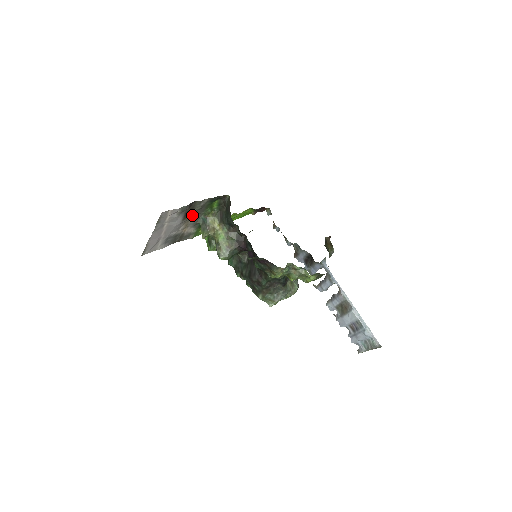
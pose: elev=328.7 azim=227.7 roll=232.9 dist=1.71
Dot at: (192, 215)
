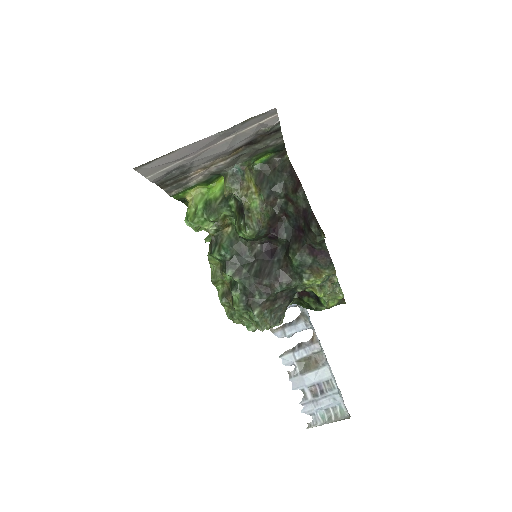
Dot at: (242, 152)
